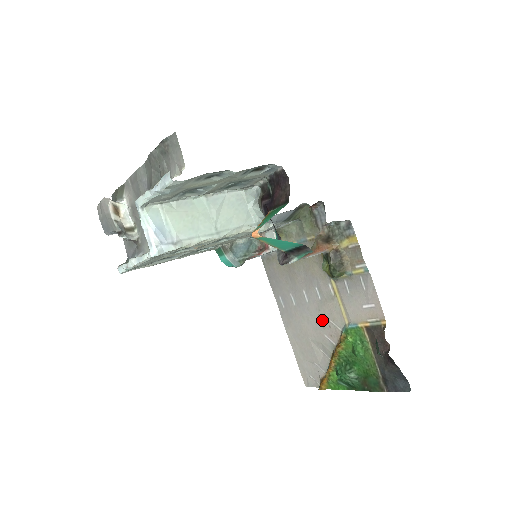
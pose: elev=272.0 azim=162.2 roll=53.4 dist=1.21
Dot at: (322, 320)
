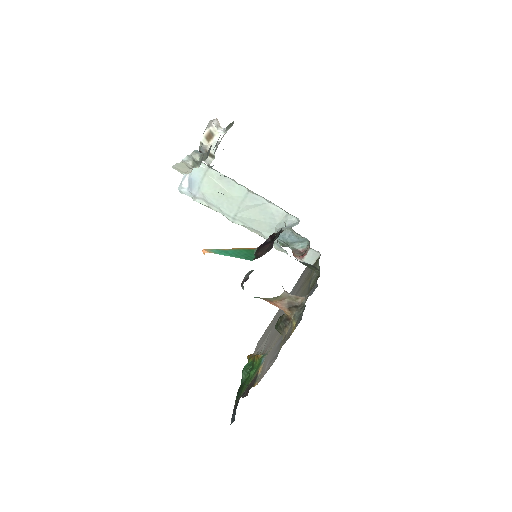
Dot at: occluded
